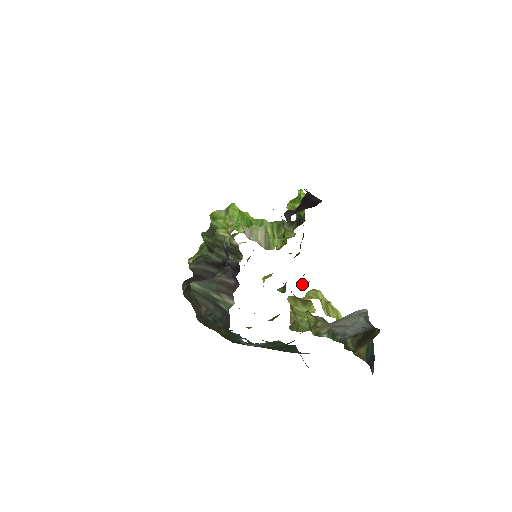
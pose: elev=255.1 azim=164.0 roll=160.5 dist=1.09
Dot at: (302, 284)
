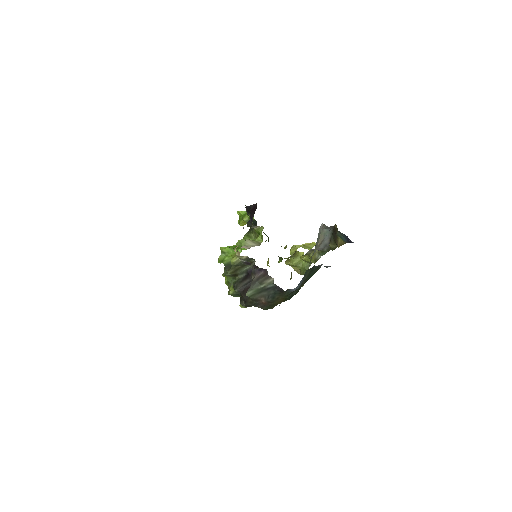
Dot at: occluded
